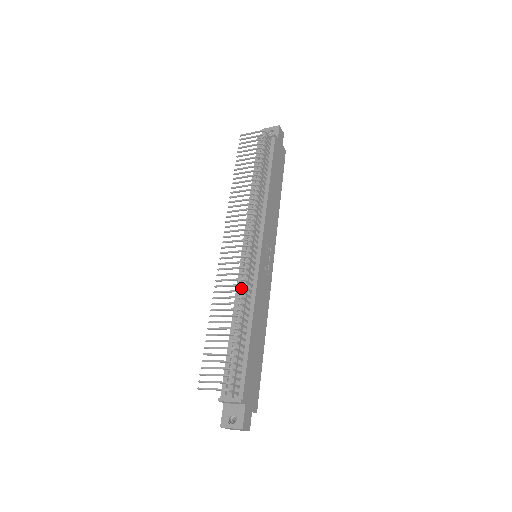
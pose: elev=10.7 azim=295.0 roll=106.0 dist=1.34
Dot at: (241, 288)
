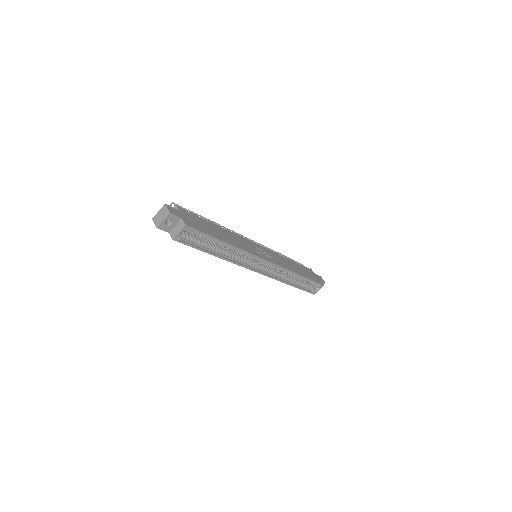
Dot at: occluded
